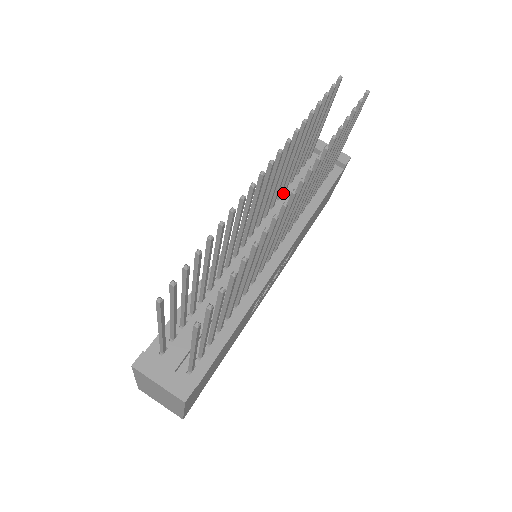
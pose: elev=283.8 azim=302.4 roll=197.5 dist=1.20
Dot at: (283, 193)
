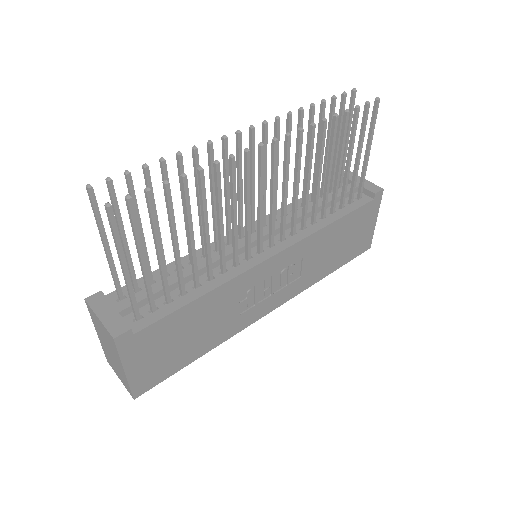
Dot at: (300, 208)
